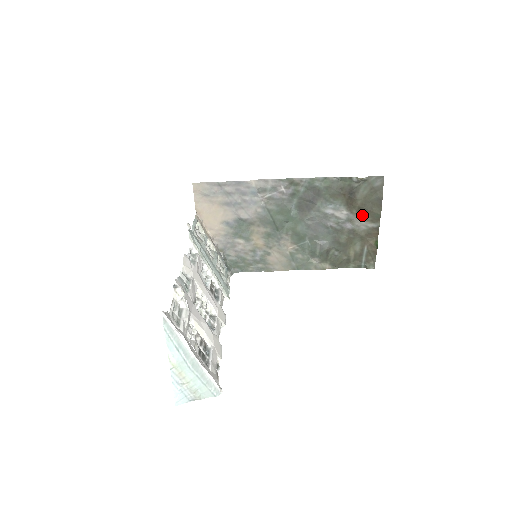
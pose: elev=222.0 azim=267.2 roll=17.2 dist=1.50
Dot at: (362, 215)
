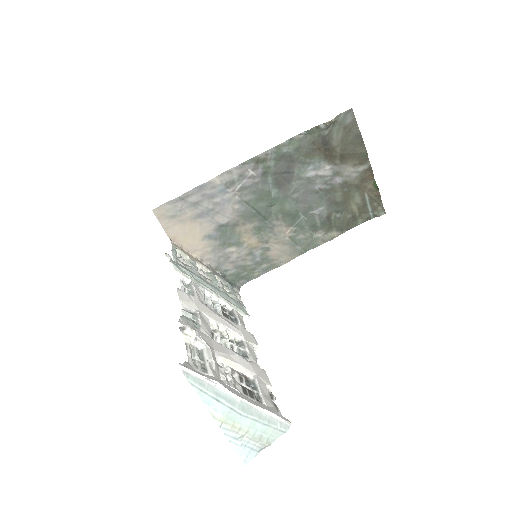
Dot at: (347, 162)
